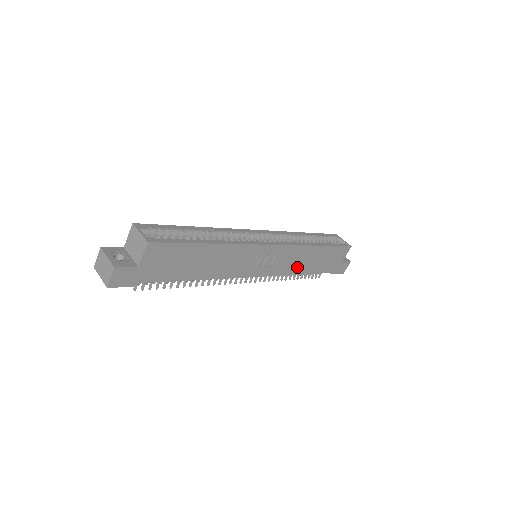
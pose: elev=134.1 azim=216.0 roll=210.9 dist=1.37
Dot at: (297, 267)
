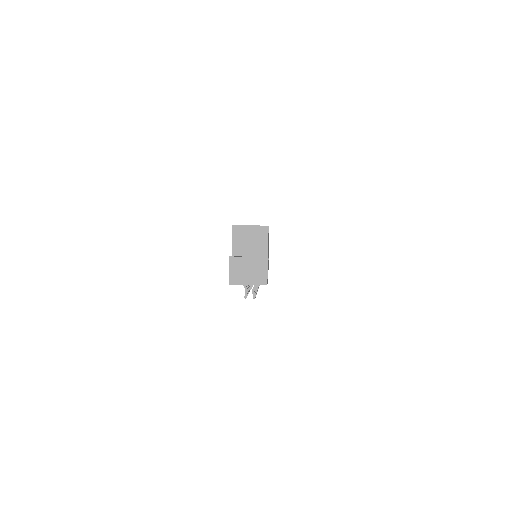
Dot at: occluded
